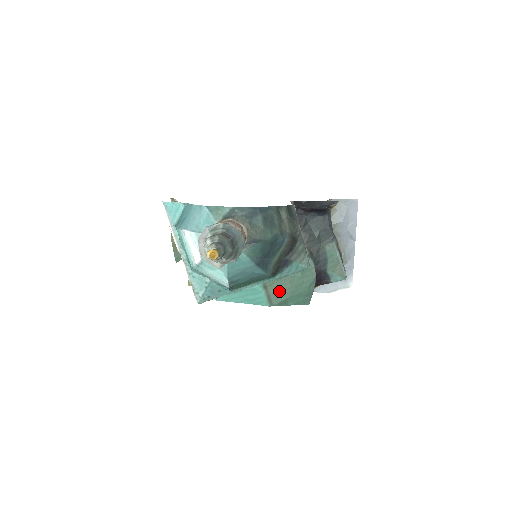
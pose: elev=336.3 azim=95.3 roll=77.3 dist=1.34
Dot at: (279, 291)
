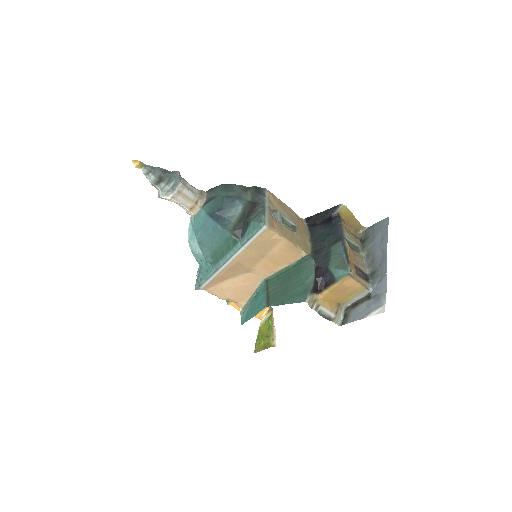
Dot at: (278, 292)
